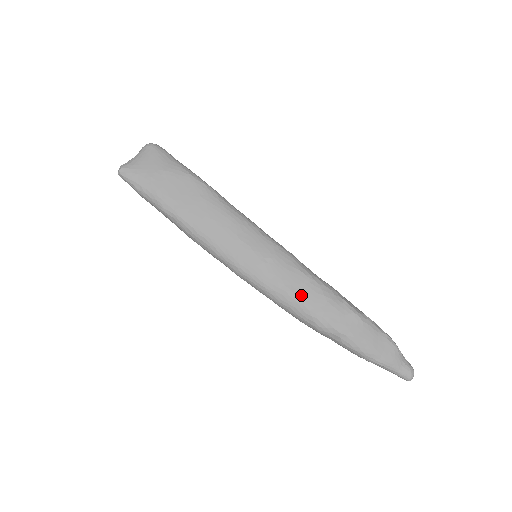
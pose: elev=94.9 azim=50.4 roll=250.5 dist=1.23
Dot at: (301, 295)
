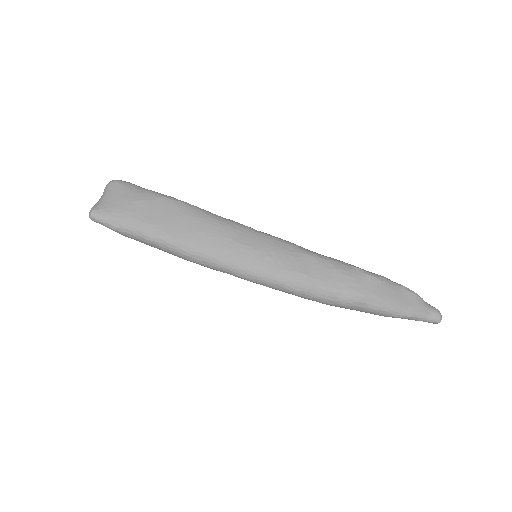
Dot at: (315, 276)
